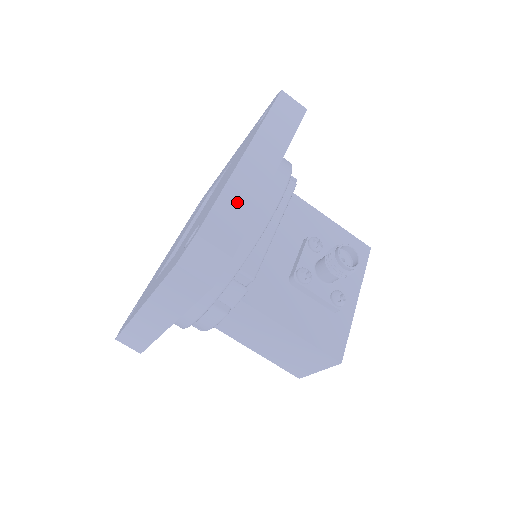
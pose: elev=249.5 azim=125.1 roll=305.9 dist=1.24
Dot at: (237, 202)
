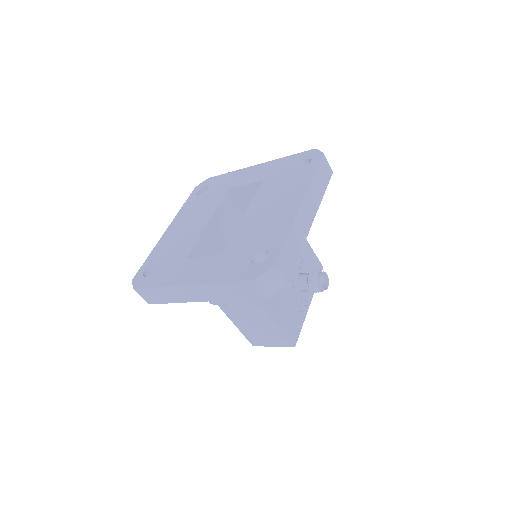
Dot at: (294, 243)
